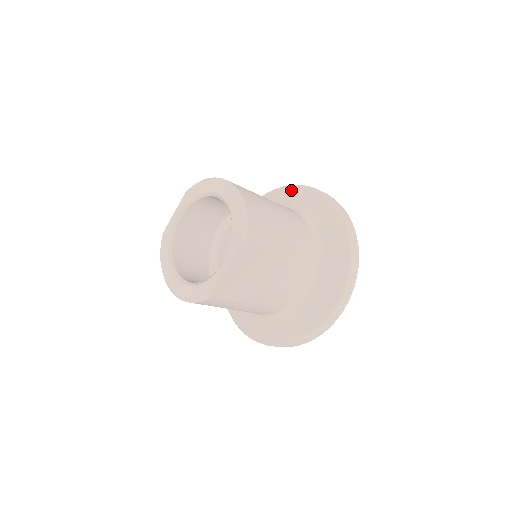
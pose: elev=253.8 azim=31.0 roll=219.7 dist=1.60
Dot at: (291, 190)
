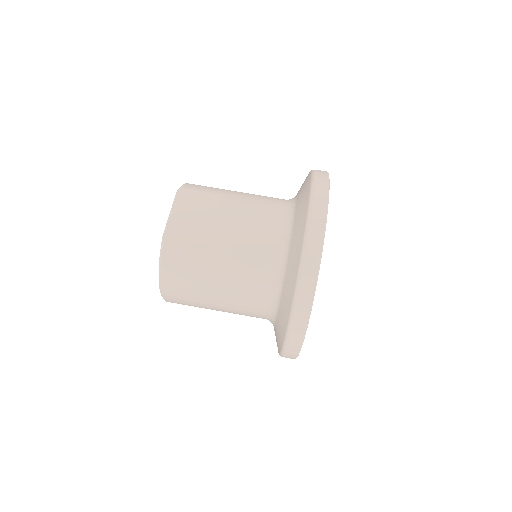
Dot at: occluded
